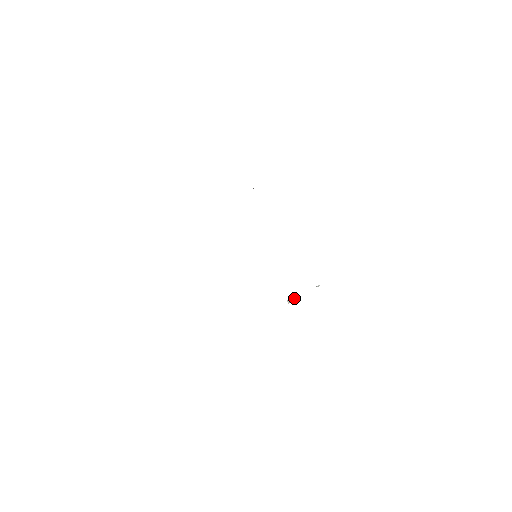
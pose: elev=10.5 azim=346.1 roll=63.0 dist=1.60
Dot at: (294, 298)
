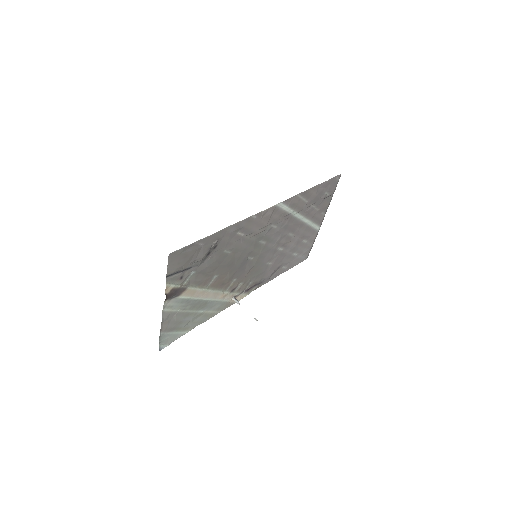
Dot at: (238, 303)
